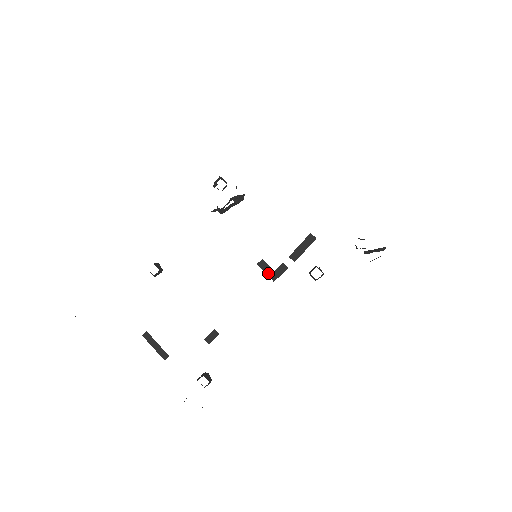
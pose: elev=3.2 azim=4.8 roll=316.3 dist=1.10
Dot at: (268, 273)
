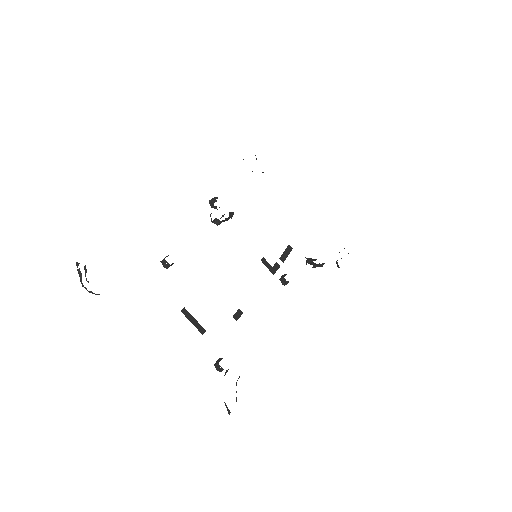
Dot at: (269, 268)
